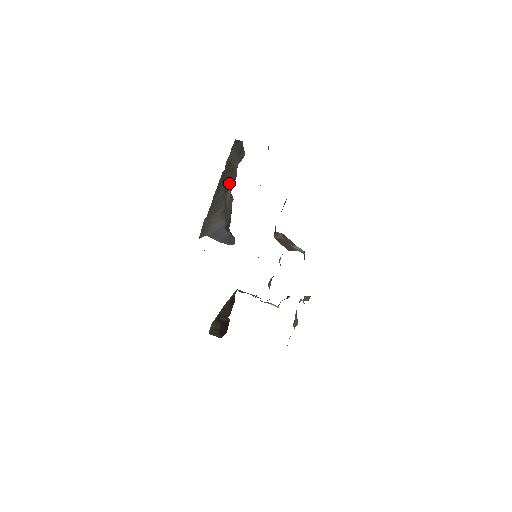
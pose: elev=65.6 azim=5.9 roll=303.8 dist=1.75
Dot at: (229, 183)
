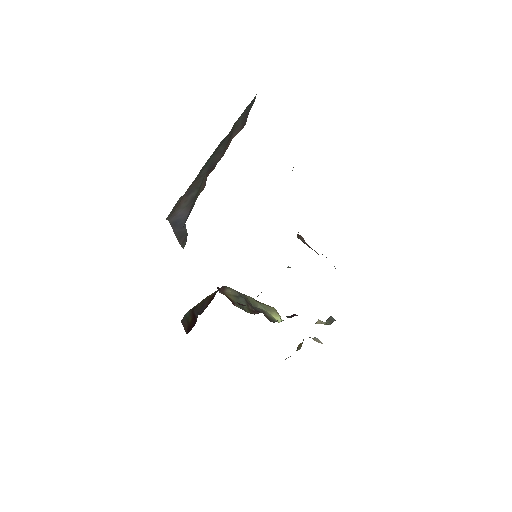
Dot at: occluded
